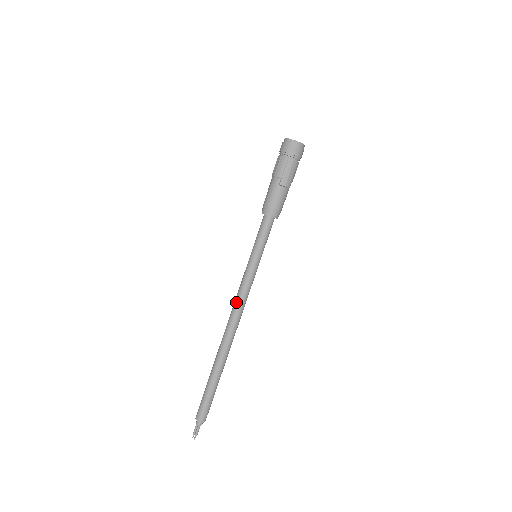
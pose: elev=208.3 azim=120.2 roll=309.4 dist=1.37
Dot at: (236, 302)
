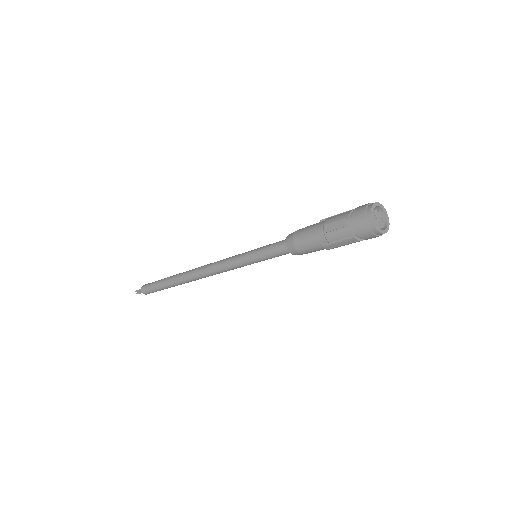
Dot at: (214, 269)
